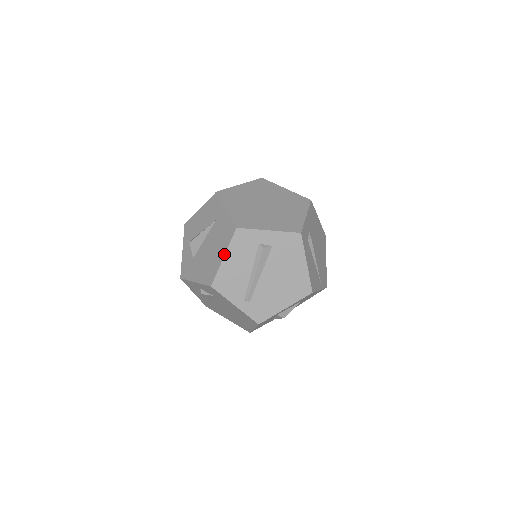
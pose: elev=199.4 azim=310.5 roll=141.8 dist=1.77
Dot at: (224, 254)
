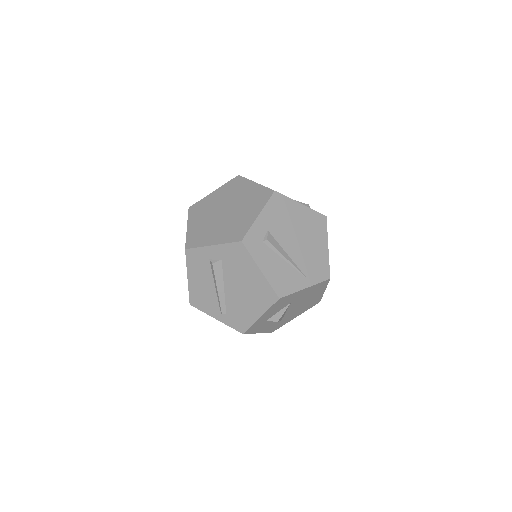
Dot at: (187, 274)
